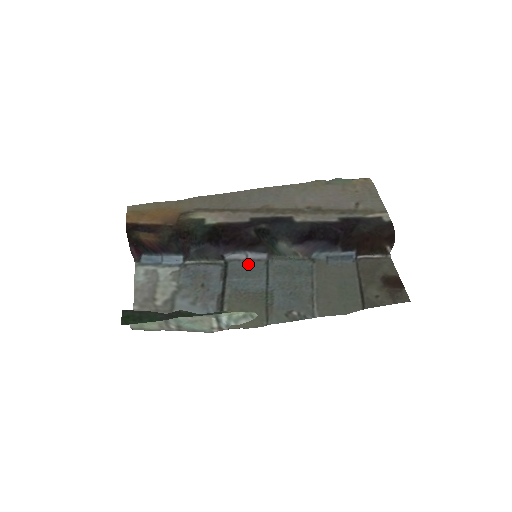
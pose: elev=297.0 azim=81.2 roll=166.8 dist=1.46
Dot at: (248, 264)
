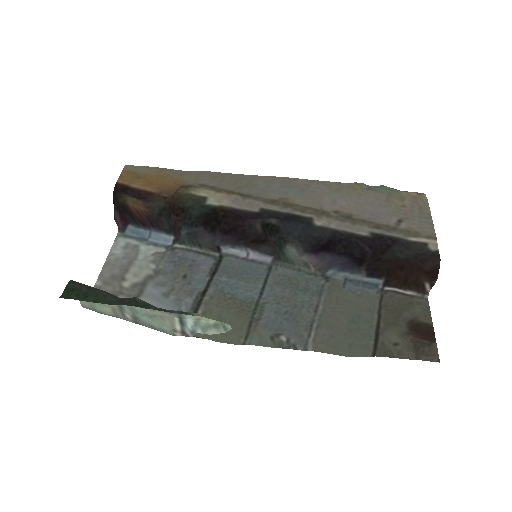
Dot at: (246, 264)
